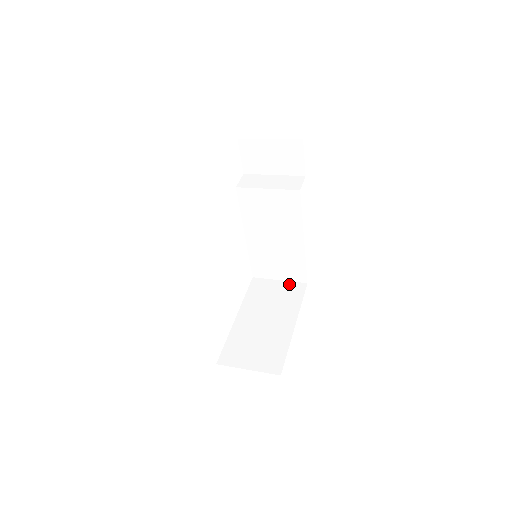
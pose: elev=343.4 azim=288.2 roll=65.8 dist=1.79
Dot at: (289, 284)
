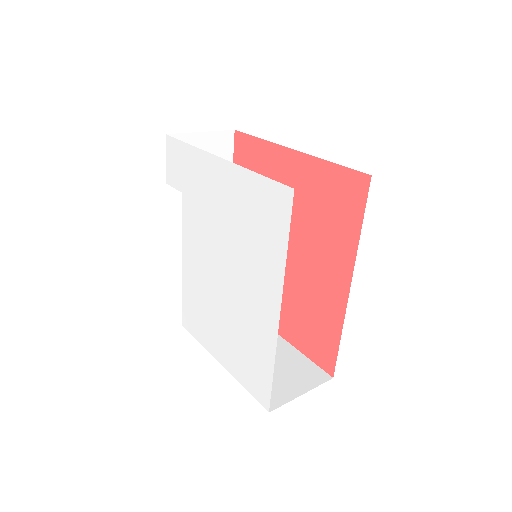
Dot at: occluded
